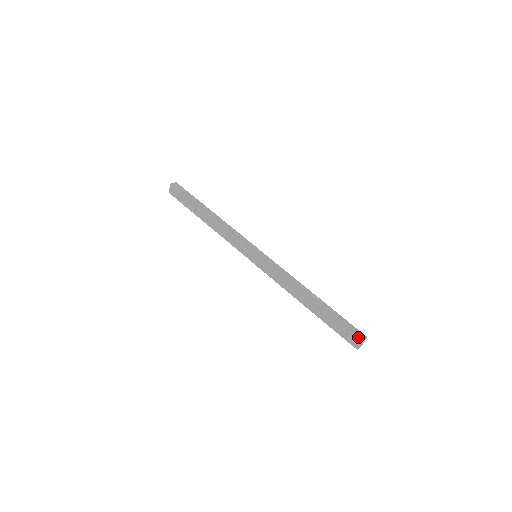
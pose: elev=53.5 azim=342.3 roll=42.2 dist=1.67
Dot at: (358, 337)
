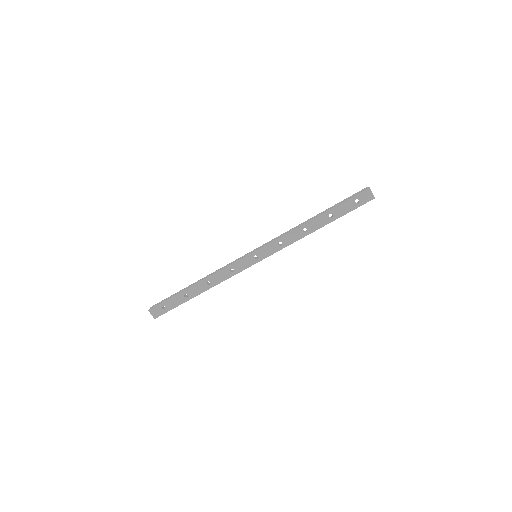
Dot at: (365, 190)
